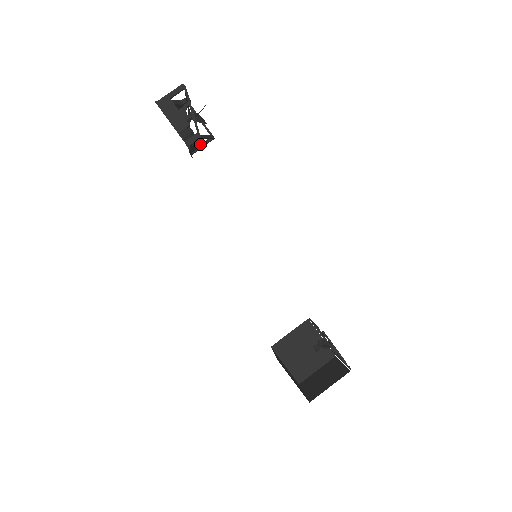
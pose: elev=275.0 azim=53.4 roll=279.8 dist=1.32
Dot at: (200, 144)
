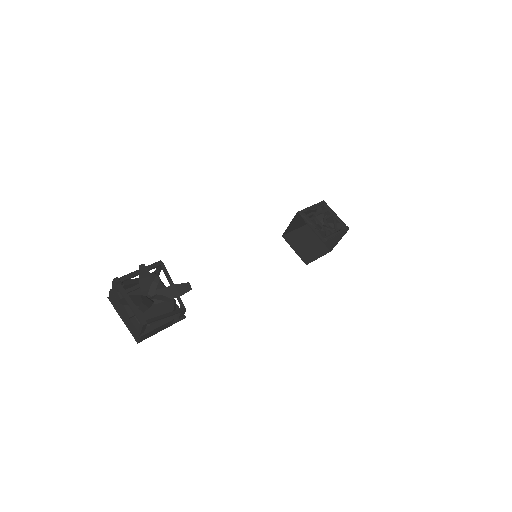
Dot at: (157, 274)
